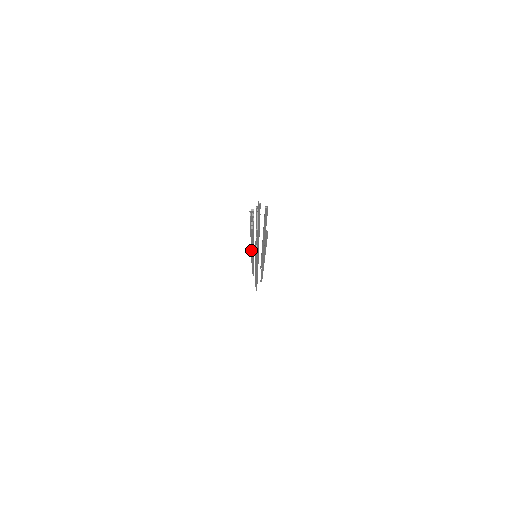
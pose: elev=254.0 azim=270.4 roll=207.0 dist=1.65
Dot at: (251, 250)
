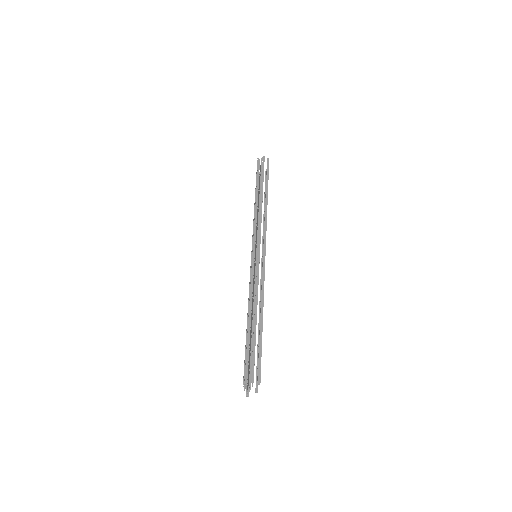
Dot at: (252, 249)
